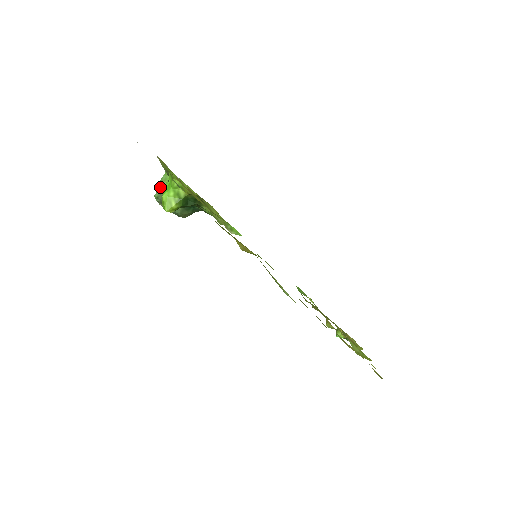
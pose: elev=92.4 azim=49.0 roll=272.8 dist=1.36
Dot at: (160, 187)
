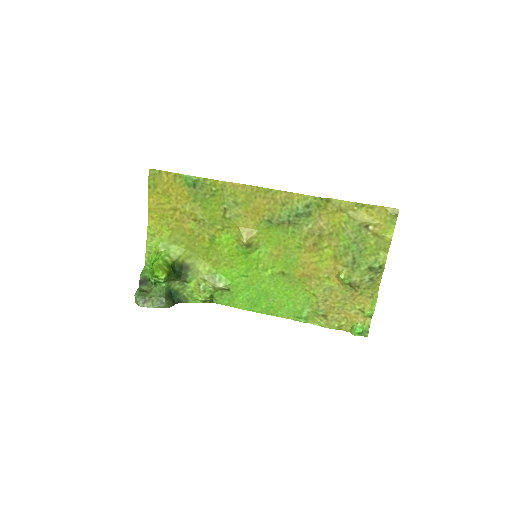
Dot at: (138, 288)
